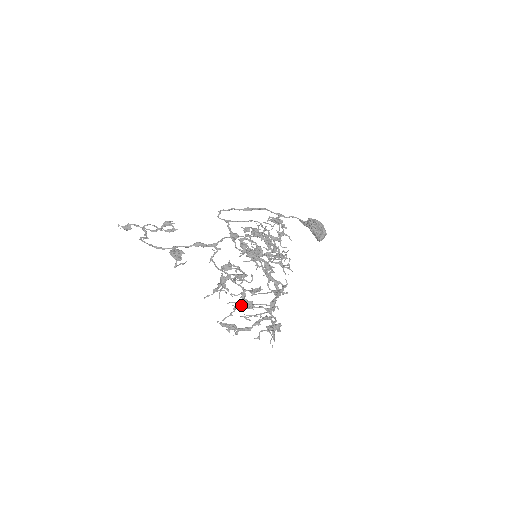
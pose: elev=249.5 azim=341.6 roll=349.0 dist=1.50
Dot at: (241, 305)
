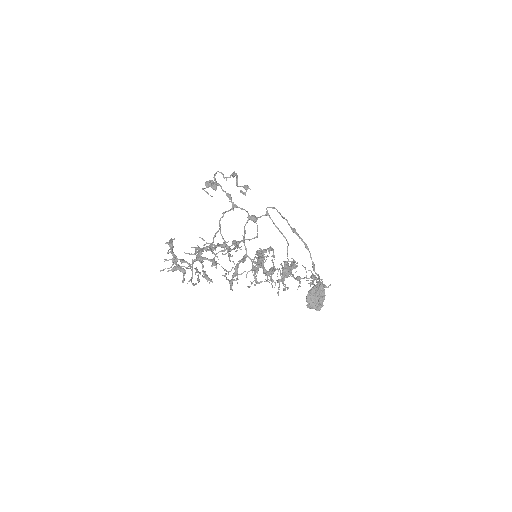
Dot at: (198, 251)
